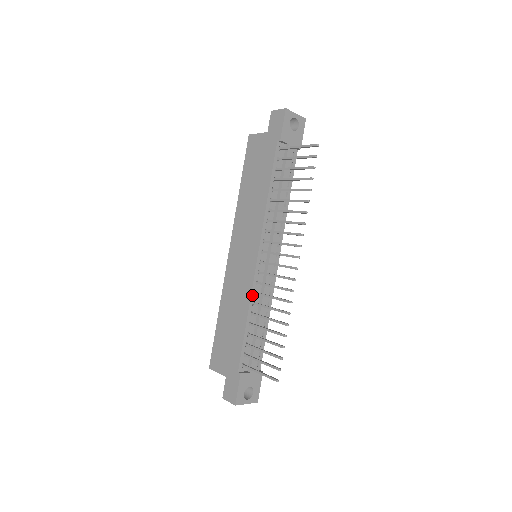
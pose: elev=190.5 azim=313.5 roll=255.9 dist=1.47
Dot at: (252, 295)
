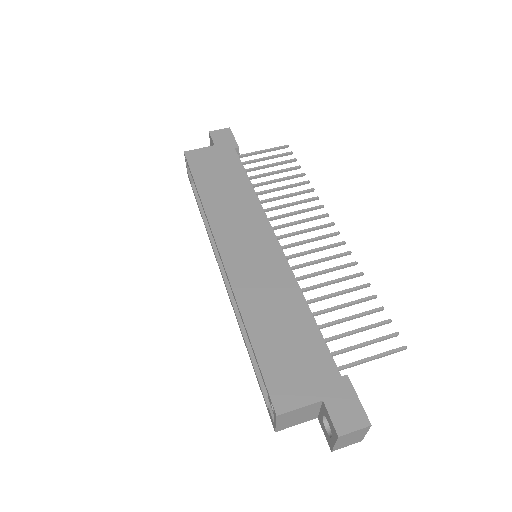
Dot at: (295, 280)
